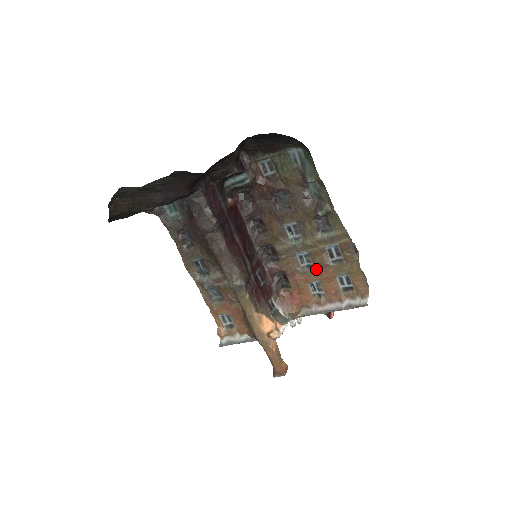
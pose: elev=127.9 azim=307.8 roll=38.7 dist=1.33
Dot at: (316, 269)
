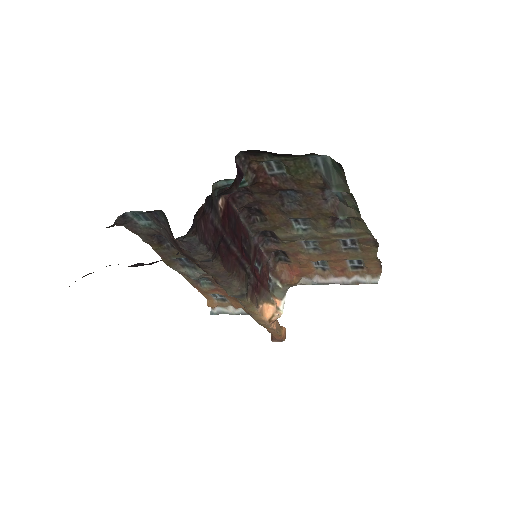
Dot at: (324, 253)
